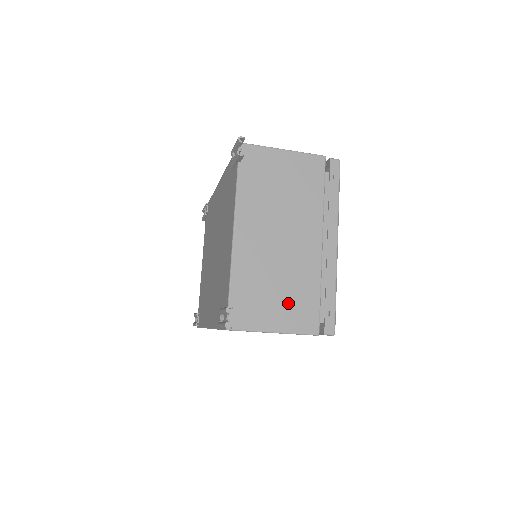
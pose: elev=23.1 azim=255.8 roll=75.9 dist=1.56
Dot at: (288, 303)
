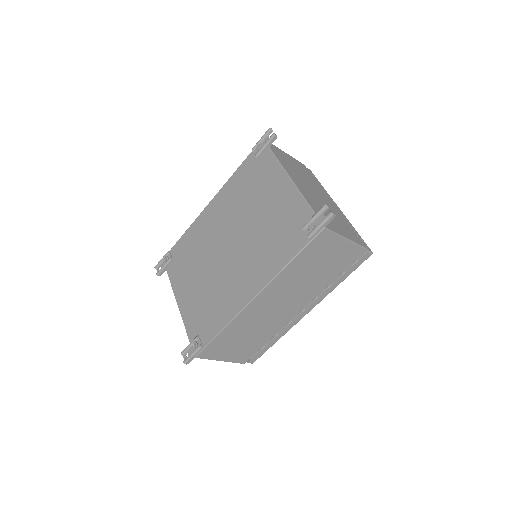
Dot at: (342, 226)
